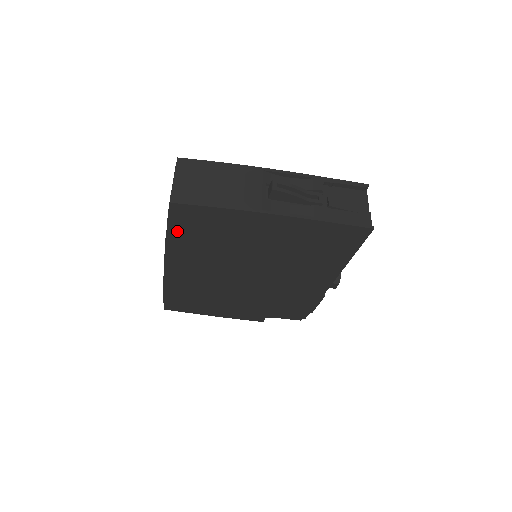
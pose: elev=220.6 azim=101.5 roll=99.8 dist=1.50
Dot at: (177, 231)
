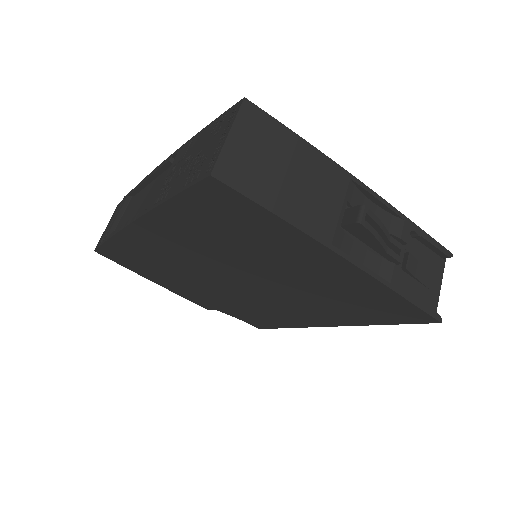
Dot at: (188, 205)
